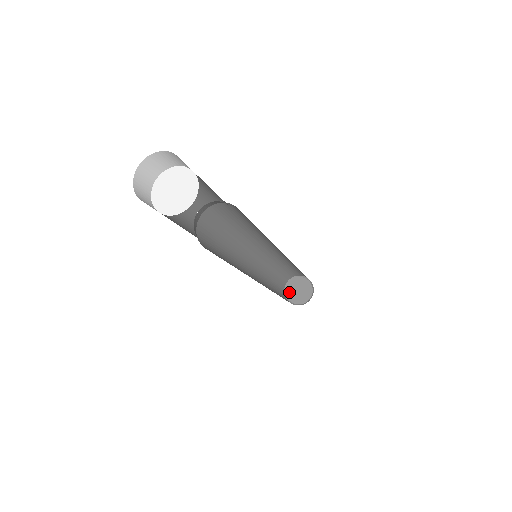
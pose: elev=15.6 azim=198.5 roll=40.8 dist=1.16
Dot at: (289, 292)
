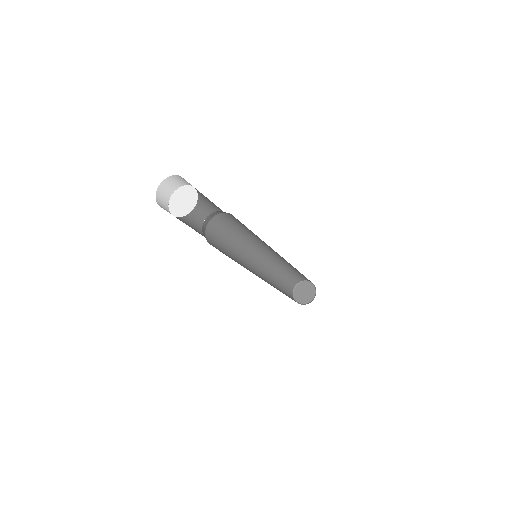
Dot at: (301, 300)
